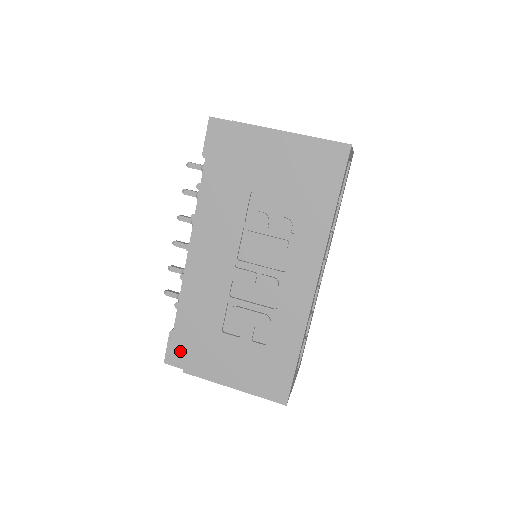
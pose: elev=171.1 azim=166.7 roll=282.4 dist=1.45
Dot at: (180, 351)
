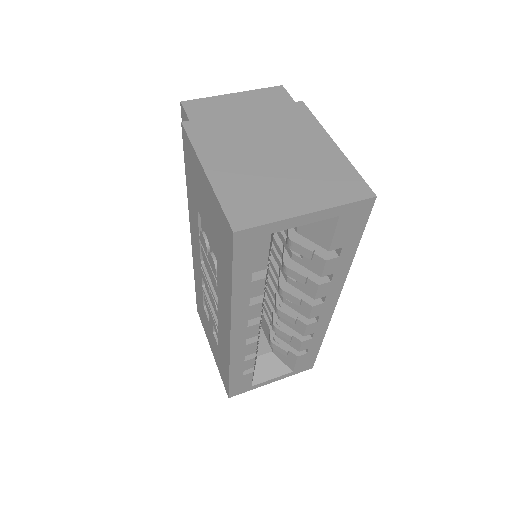
Dot at: occluded
